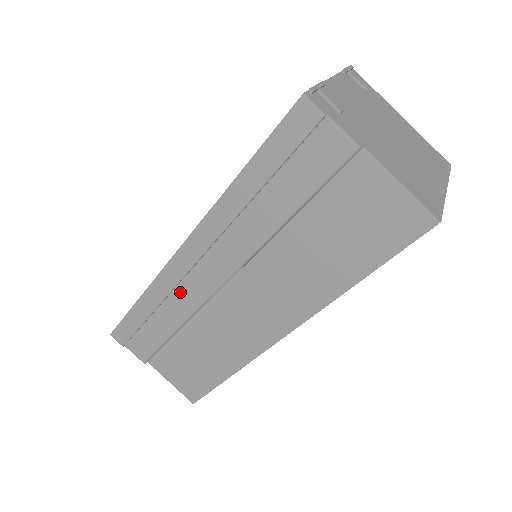
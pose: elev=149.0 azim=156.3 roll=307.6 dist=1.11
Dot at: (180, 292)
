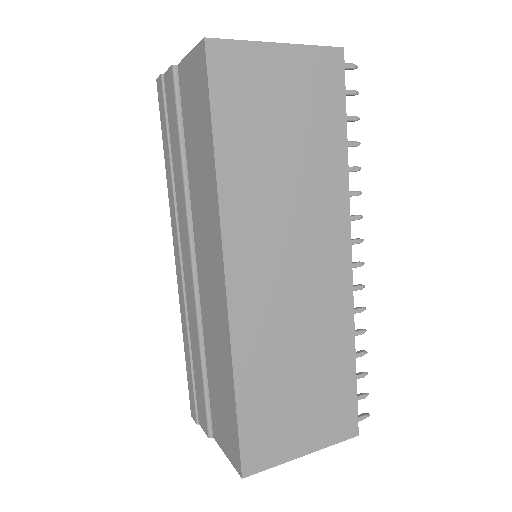
Dot at: (189, 306)
